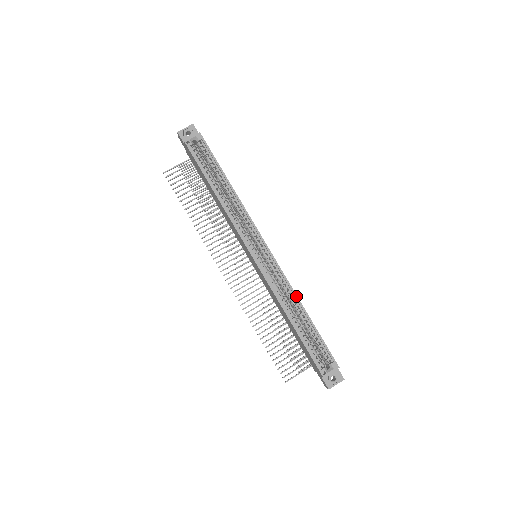
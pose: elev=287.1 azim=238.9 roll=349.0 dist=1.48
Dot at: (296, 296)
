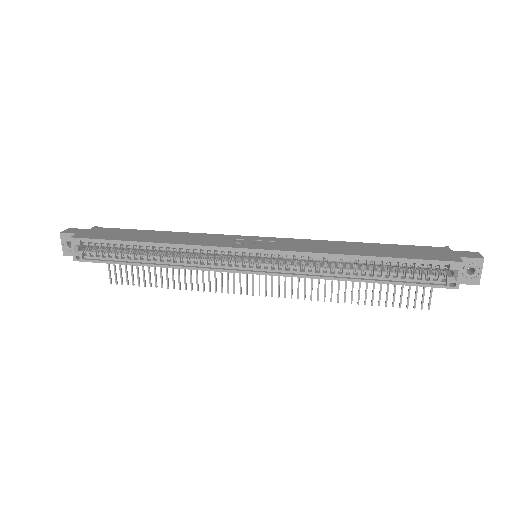
Dot at: (332, 255)
